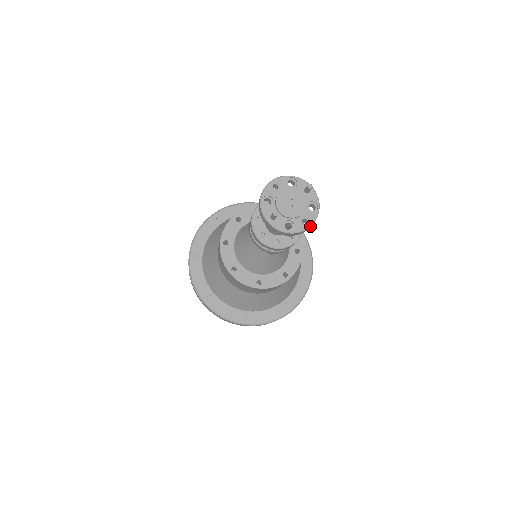
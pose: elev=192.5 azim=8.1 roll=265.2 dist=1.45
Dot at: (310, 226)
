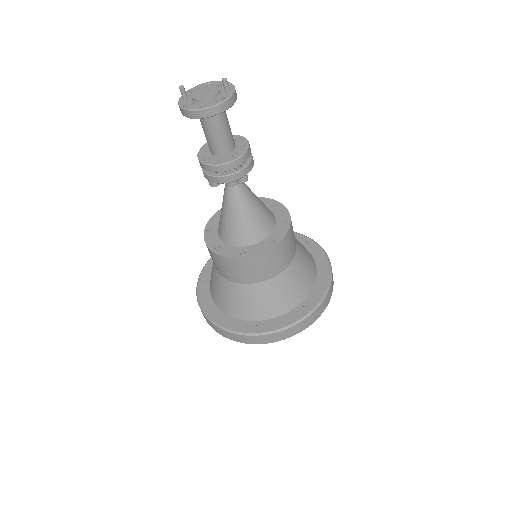
Dot at: (203, 109)
